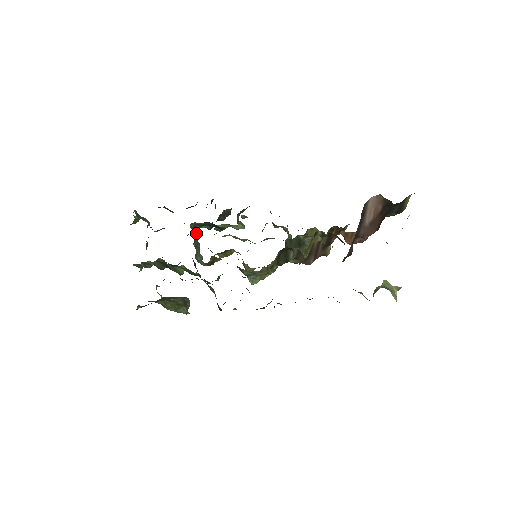
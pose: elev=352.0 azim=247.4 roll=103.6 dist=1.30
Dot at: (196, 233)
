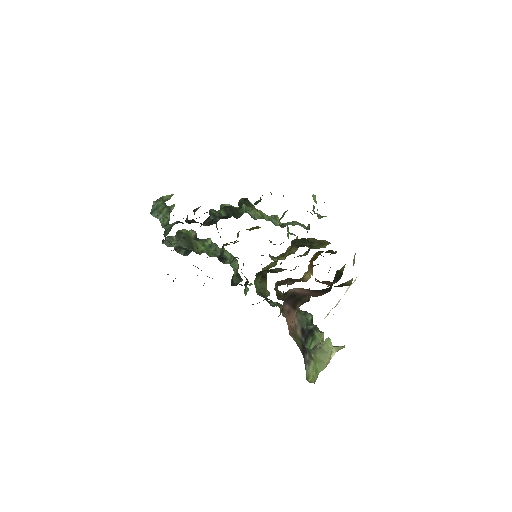
Dot at: occluded
